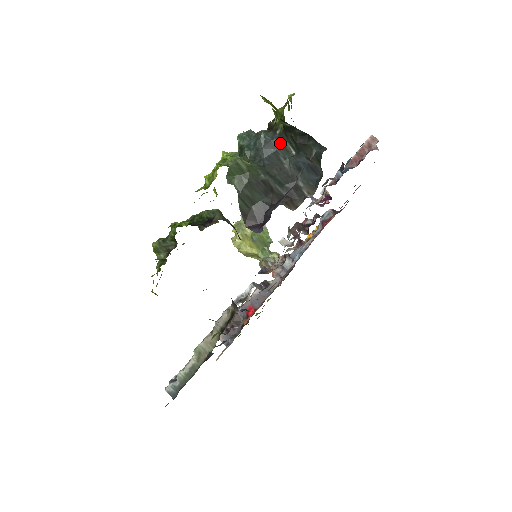
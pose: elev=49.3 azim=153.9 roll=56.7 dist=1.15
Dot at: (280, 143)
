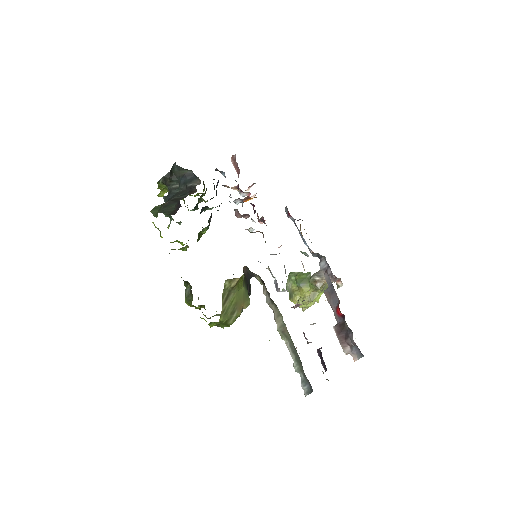
Dot at: (171, 190)
